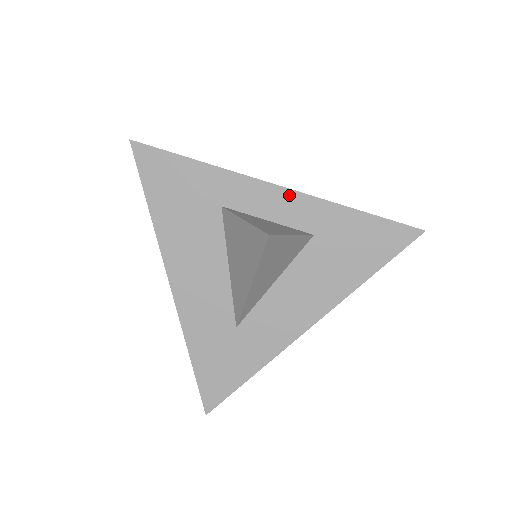
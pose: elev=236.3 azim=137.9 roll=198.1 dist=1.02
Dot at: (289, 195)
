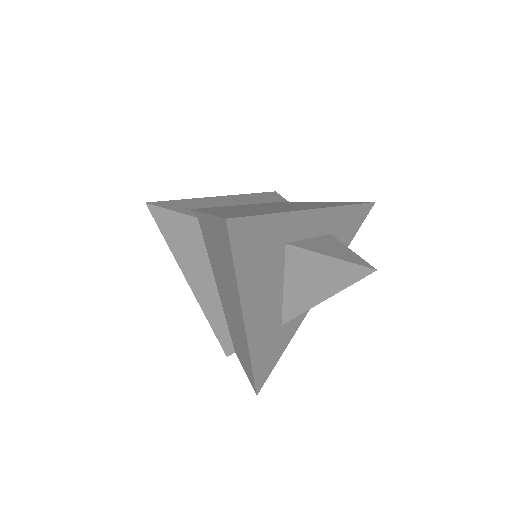
Dot at: (324, 213)
